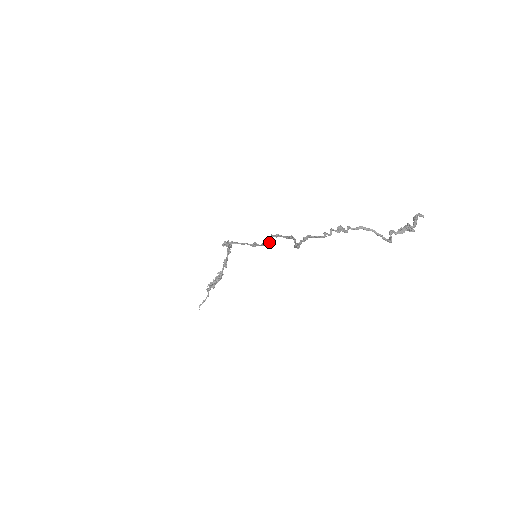
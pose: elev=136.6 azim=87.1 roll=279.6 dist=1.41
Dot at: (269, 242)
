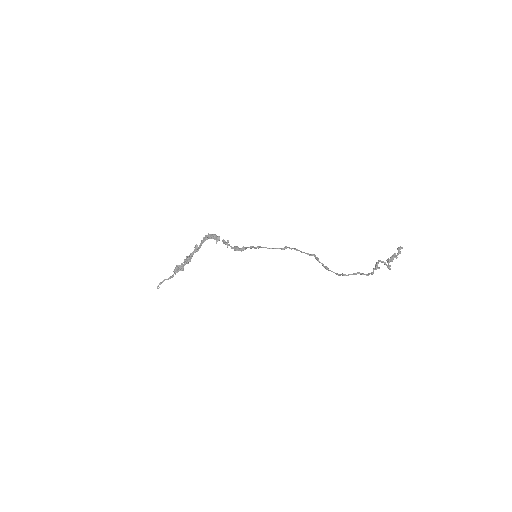
Dot at: (276, 248)
